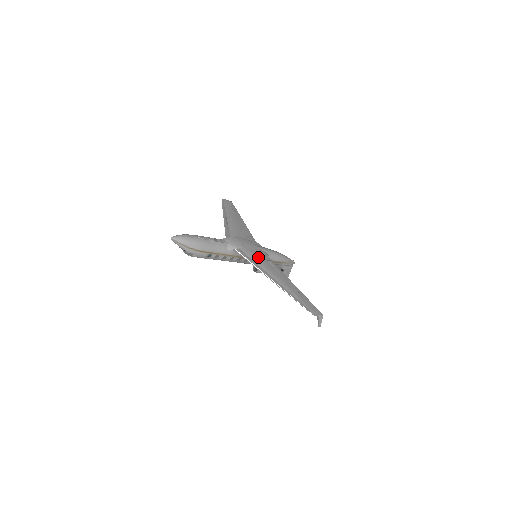
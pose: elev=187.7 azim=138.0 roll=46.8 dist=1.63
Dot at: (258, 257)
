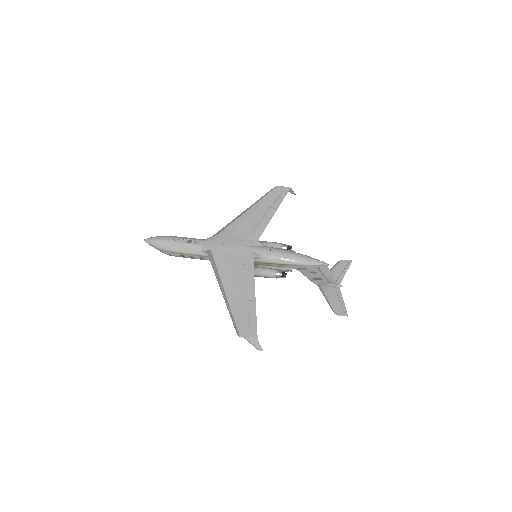
Dot at: (229, 260)
